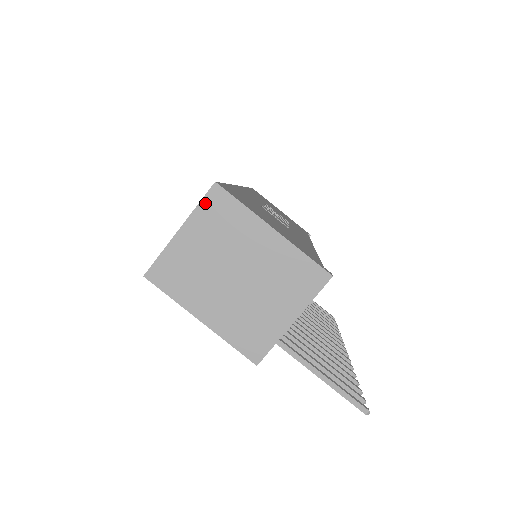
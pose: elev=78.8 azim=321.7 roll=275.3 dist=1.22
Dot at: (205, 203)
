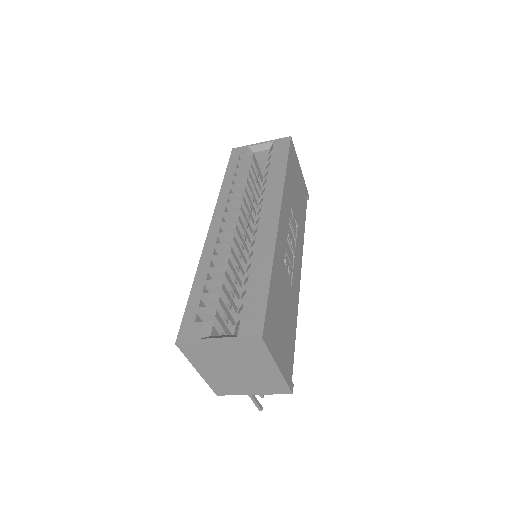
Dot at: (246, 342)
